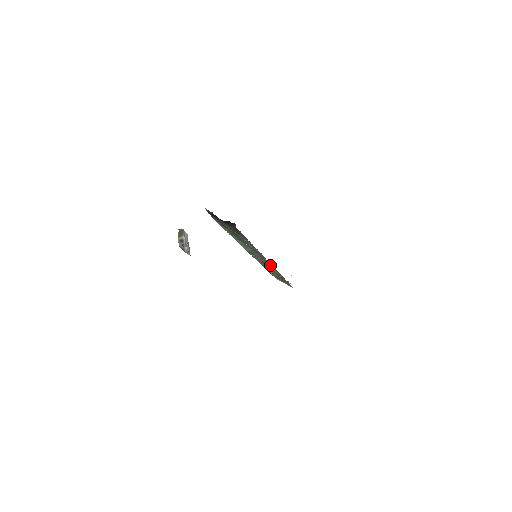
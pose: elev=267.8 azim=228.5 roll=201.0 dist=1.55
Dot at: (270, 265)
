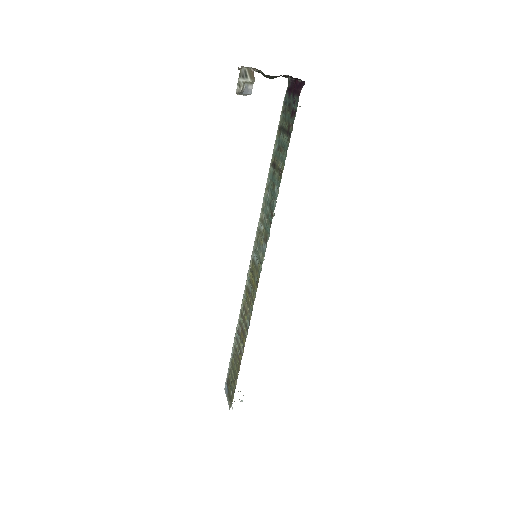
Dot at: (257, 280)
